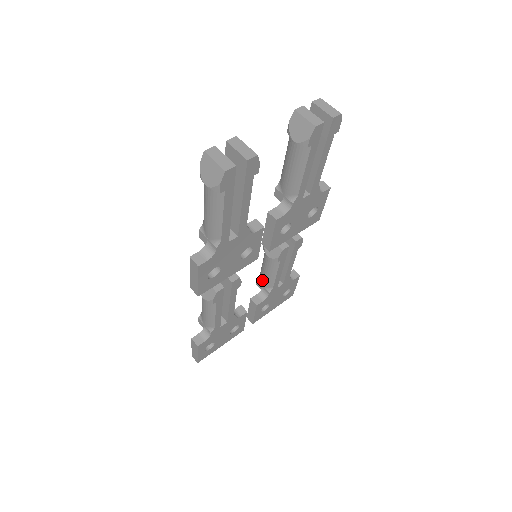
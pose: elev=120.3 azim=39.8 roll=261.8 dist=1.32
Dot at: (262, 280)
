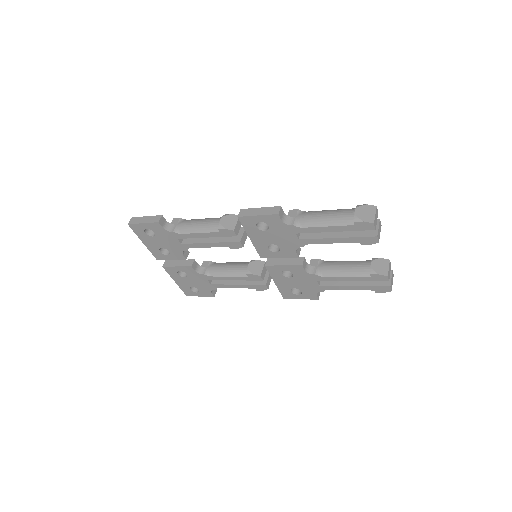
Dot at: (214, 266)
